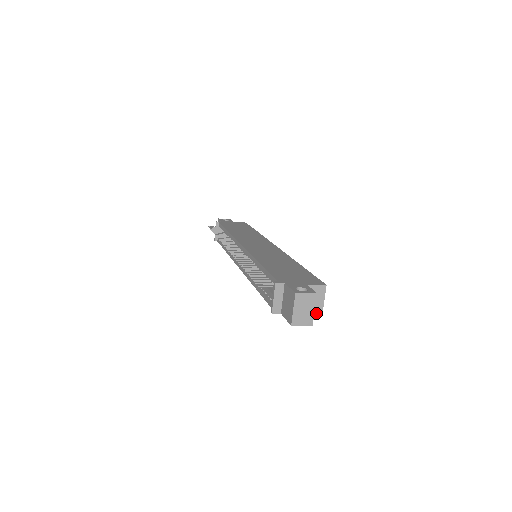
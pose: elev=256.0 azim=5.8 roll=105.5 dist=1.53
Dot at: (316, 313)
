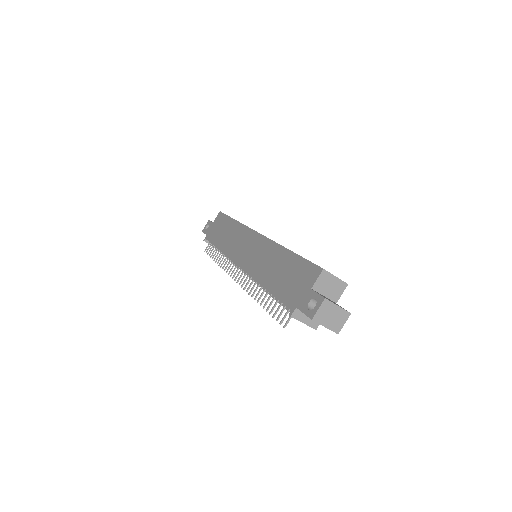
Dot at: (342, 290)
